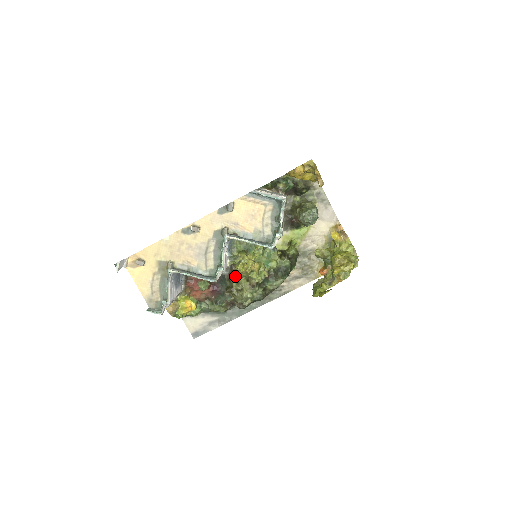
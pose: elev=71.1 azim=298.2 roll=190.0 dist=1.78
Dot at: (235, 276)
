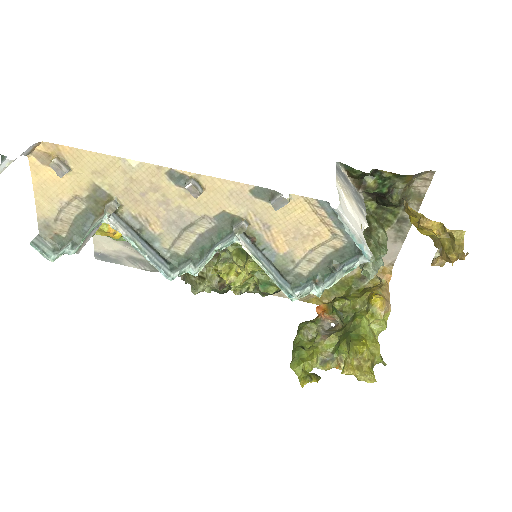
Dot at: occluded
